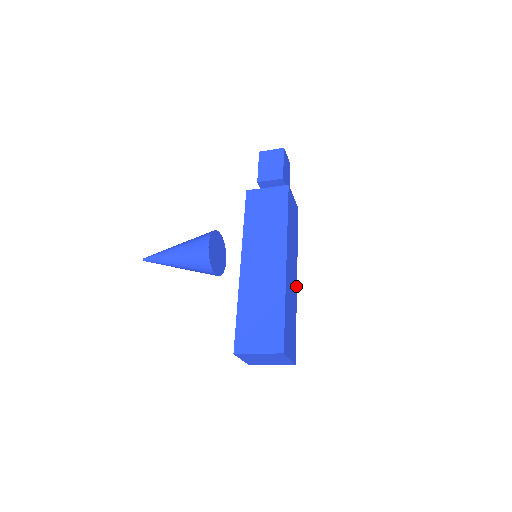
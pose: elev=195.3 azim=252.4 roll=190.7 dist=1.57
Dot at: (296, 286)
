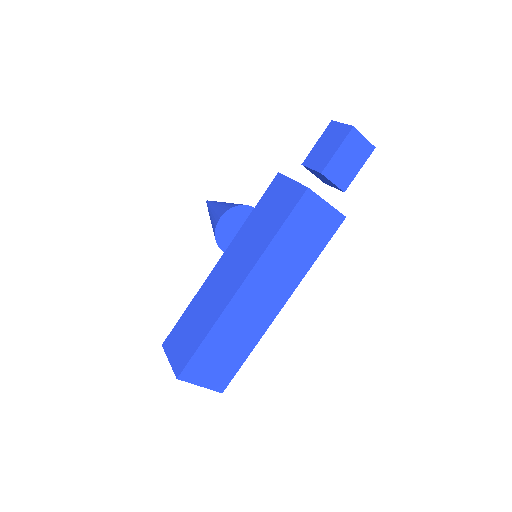
Dot at: (275, 314)
